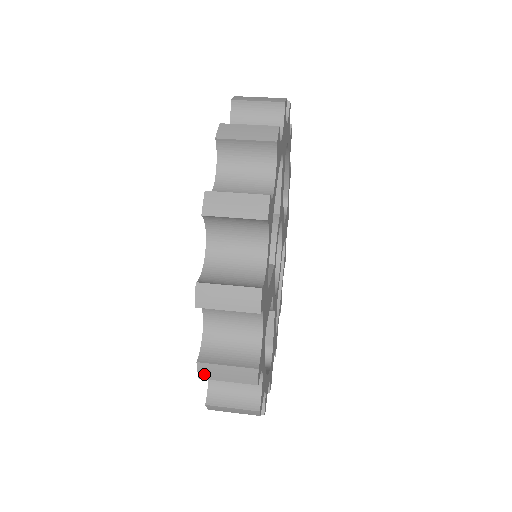
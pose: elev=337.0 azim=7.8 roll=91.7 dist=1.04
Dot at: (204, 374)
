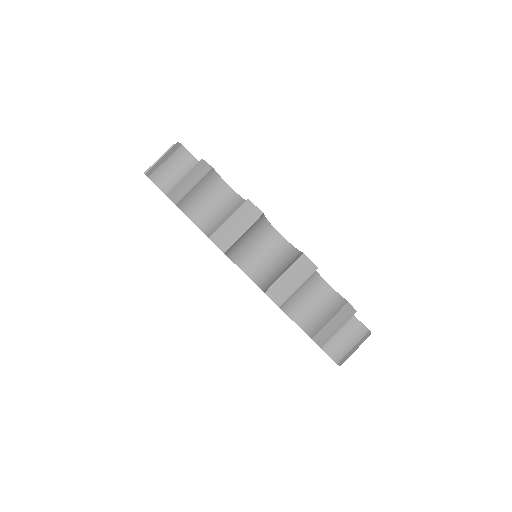
Dot at: (342, 362)
